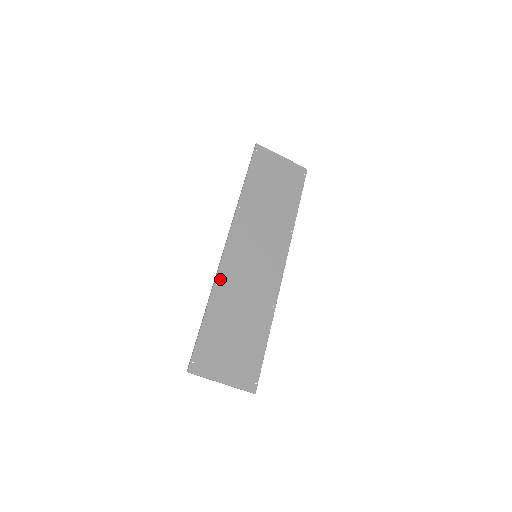
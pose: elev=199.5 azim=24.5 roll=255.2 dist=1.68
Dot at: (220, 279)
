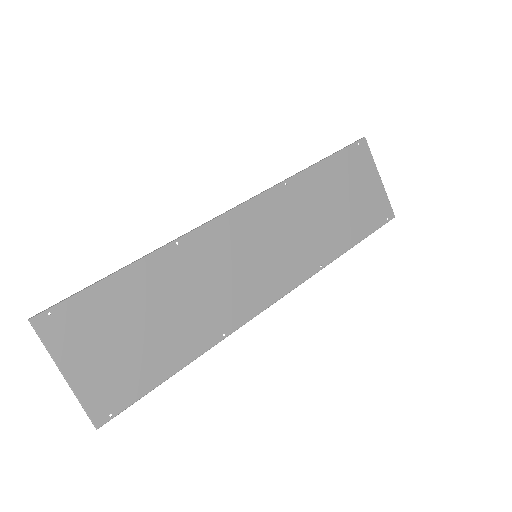
Dot at: (187, 242)
